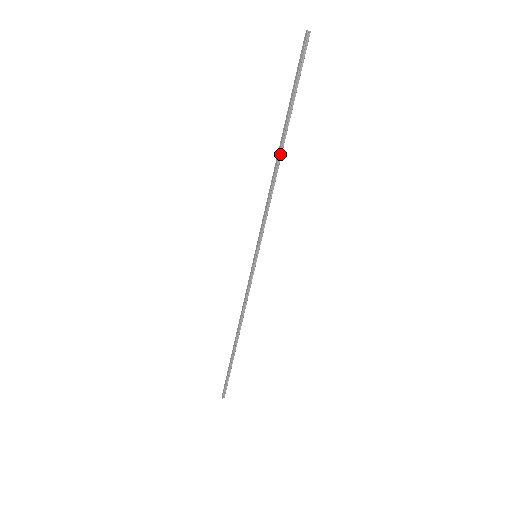
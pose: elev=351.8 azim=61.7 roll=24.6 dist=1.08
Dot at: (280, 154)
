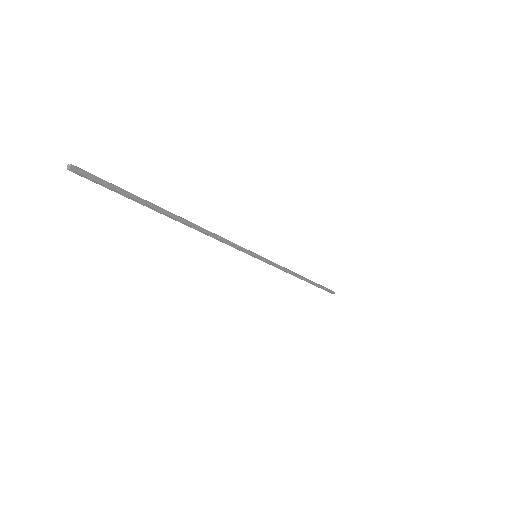
Dot at: (183, 222)
